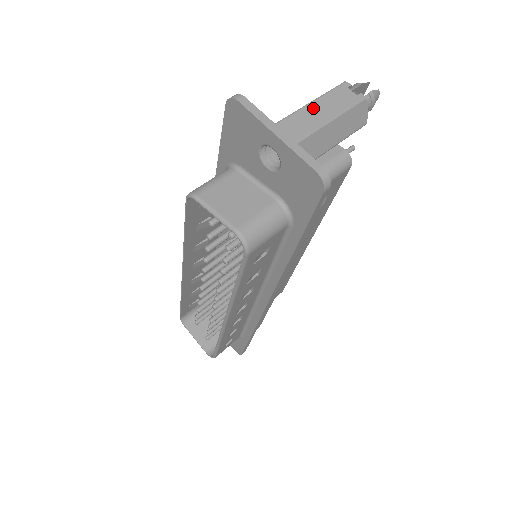
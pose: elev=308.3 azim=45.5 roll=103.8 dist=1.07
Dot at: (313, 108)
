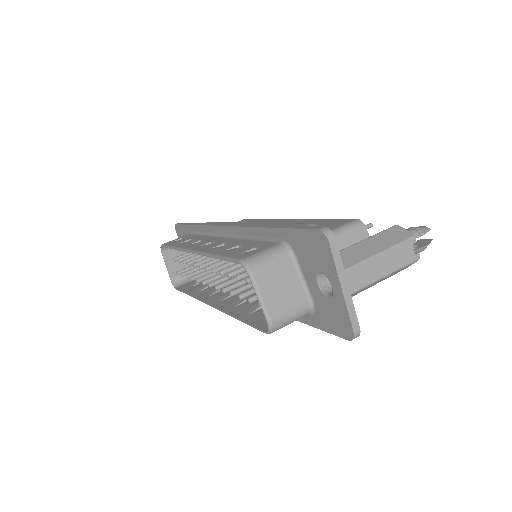
Dot at: (379, 260)
